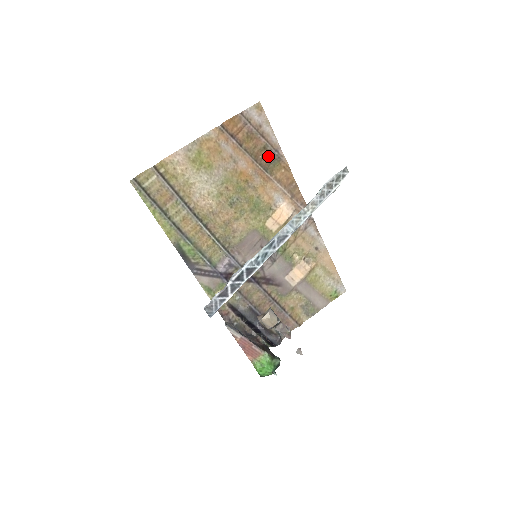
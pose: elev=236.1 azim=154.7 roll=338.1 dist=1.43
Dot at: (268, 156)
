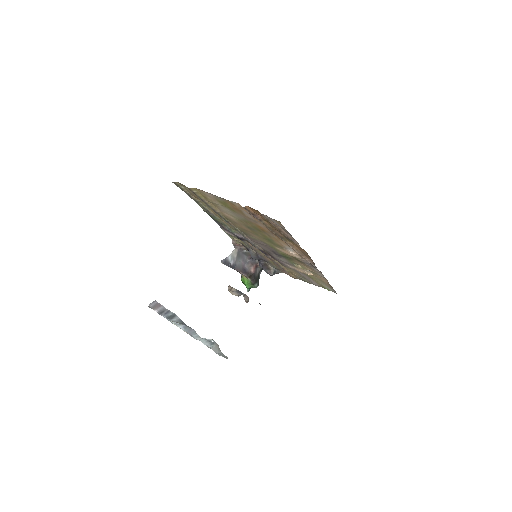
Dot at: occluded
